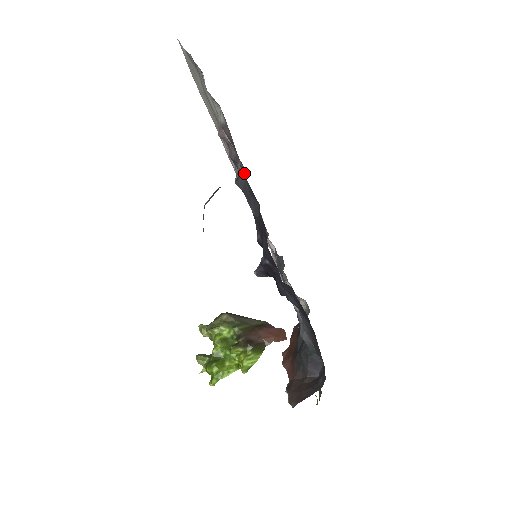
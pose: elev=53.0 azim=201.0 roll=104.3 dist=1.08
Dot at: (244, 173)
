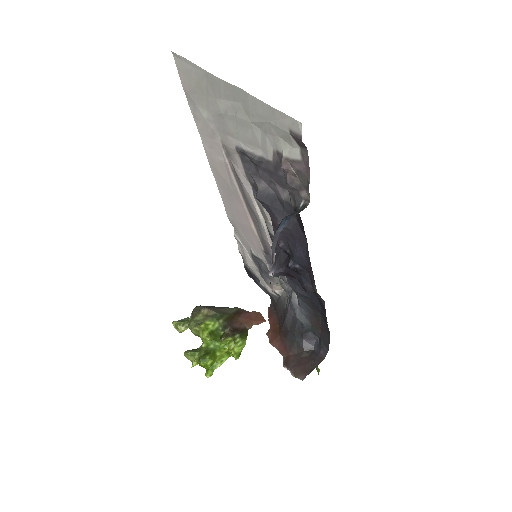
Dot at: (280, 192)
